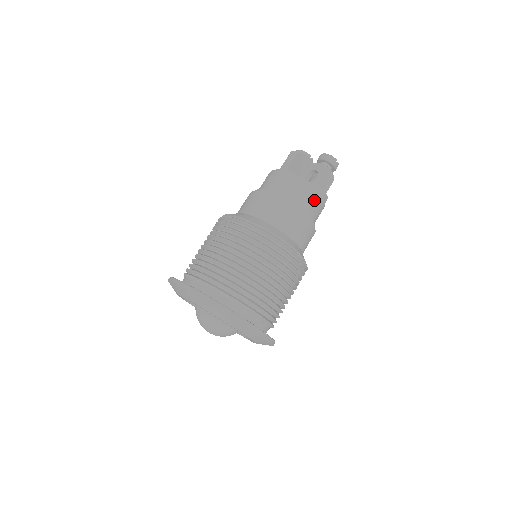
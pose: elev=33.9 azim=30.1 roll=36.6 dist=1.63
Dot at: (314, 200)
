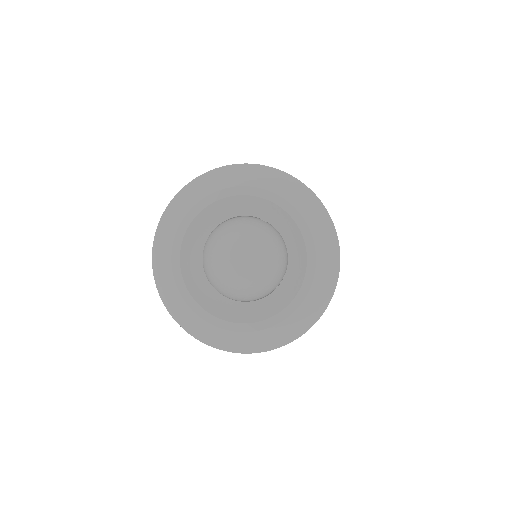
Dot at: occluded
